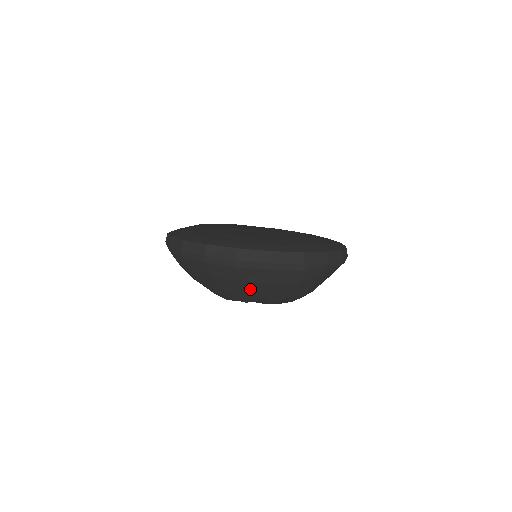
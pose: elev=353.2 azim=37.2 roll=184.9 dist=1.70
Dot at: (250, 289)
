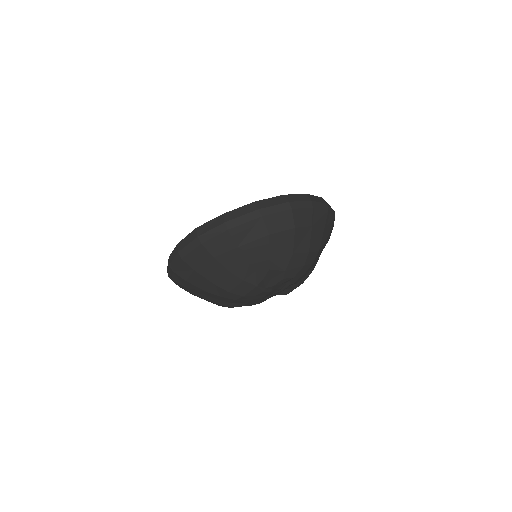
Dot at: (254, 256)
